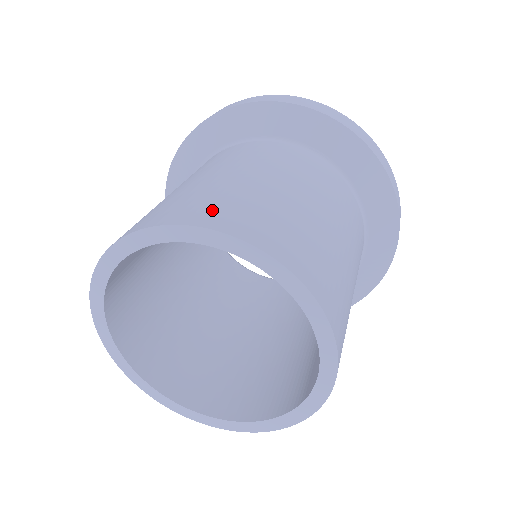
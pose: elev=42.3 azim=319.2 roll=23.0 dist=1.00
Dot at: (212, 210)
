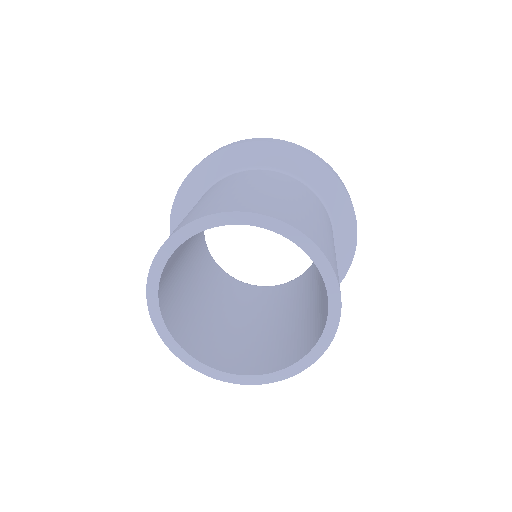
Dot at: (202, 211)
